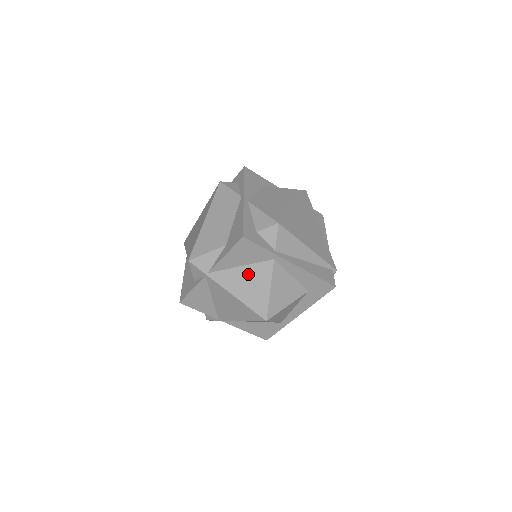
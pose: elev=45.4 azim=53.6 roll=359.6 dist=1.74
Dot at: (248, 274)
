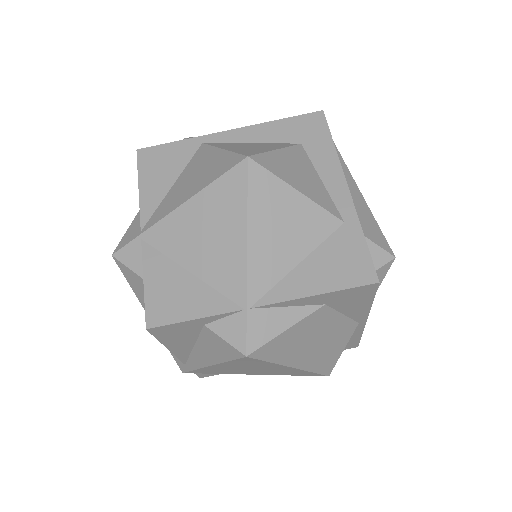
Dot at: (186, 177)
